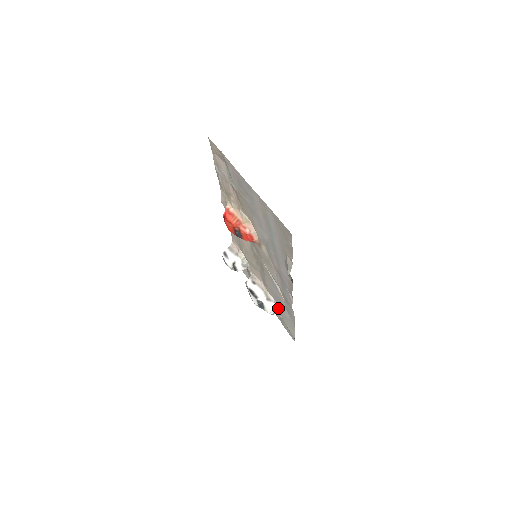
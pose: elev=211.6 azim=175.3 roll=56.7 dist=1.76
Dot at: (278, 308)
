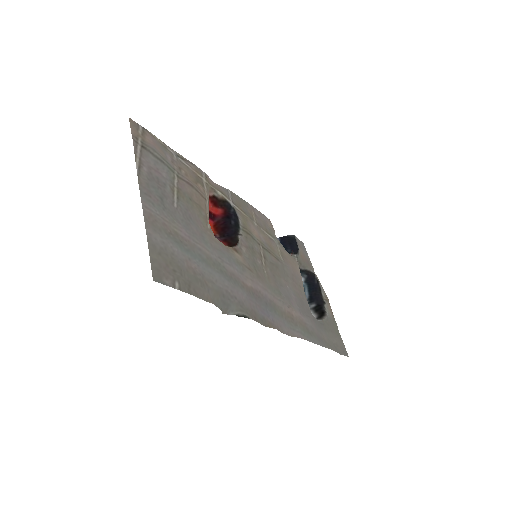
Dot at: (313, 316)
